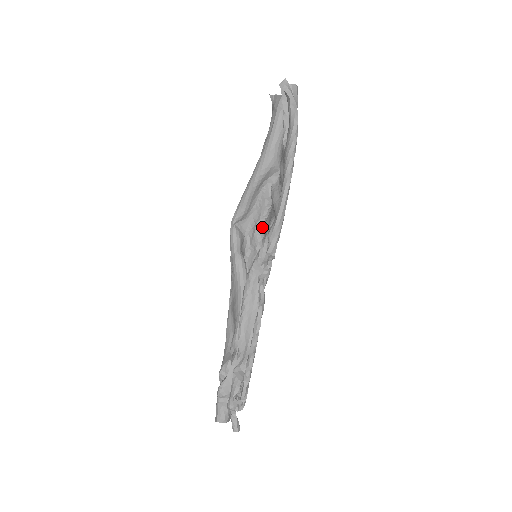
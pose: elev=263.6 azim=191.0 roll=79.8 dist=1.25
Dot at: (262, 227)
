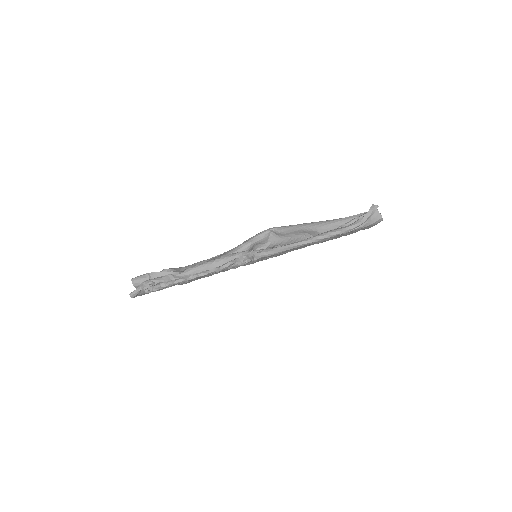
Dot at: occluded
